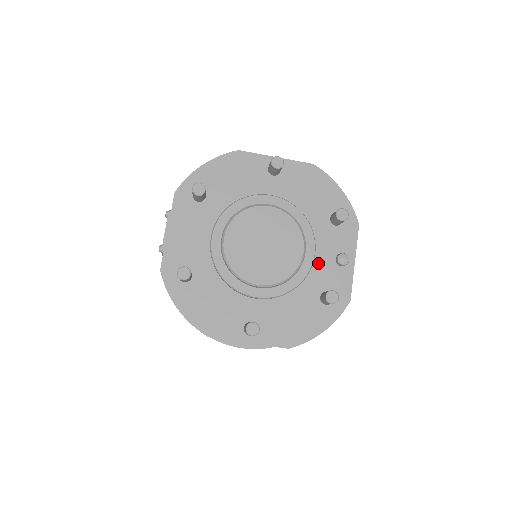
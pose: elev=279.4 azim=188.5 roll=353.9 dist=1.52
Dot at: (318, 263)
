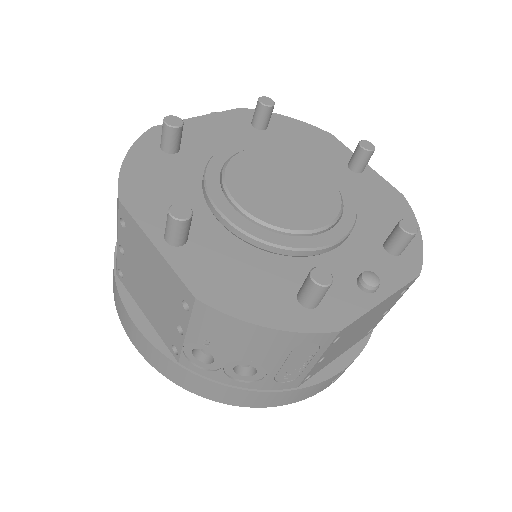
Dot at: (332, 261)
